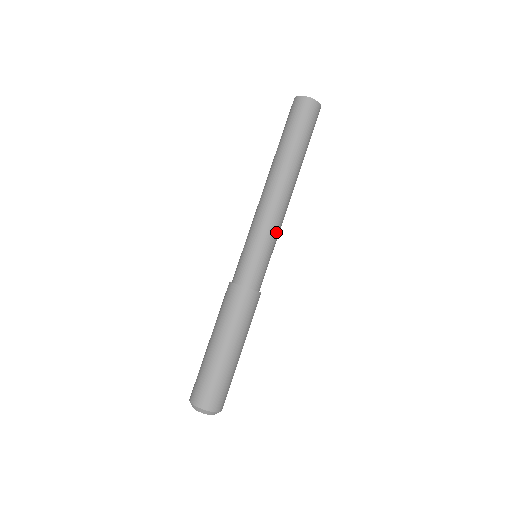
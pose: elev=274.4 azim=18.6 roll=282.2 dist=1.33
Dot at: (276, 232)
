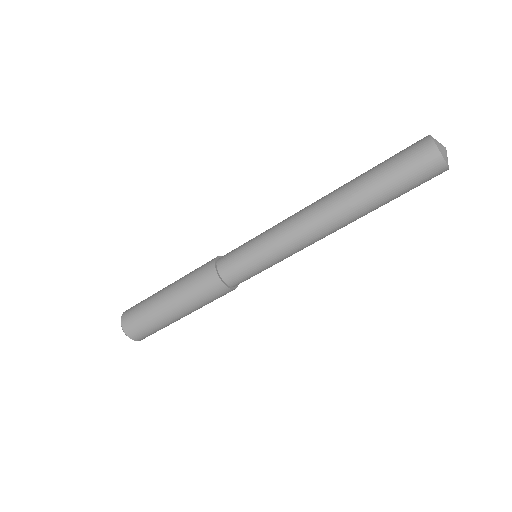
Dot at: (288, 255)
